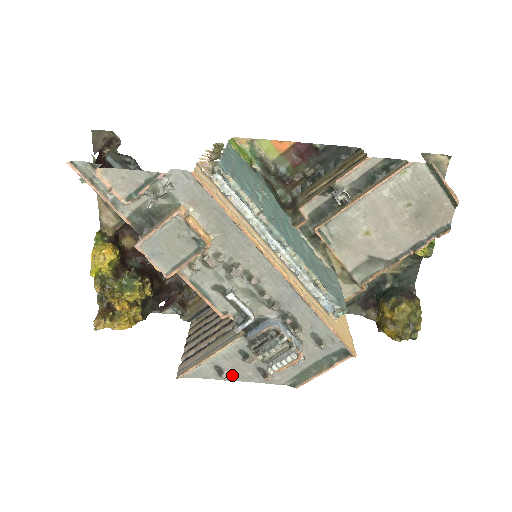
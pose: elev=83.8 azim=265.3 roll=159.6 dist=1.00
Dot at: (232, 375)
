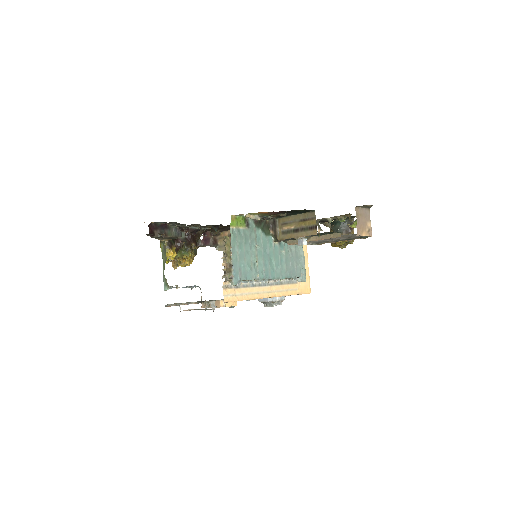
Dot at: occluded
